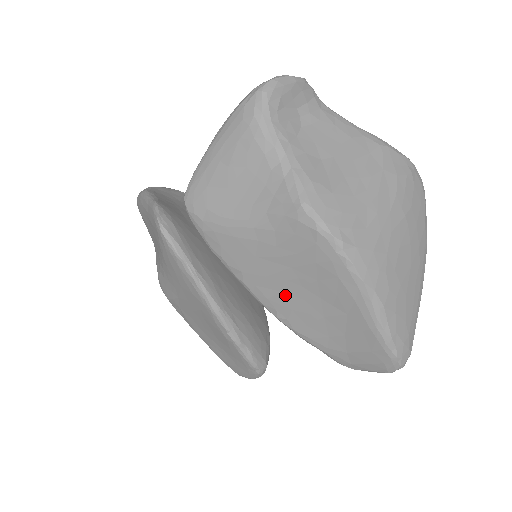
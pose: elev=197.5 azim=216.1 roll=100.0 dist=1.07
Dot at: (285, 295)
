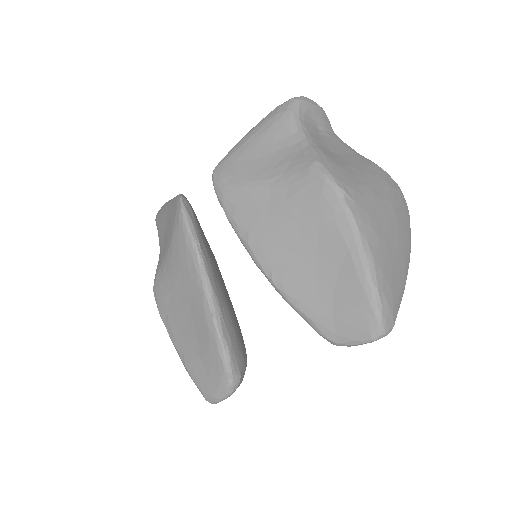
Dot at: (284, 252)
